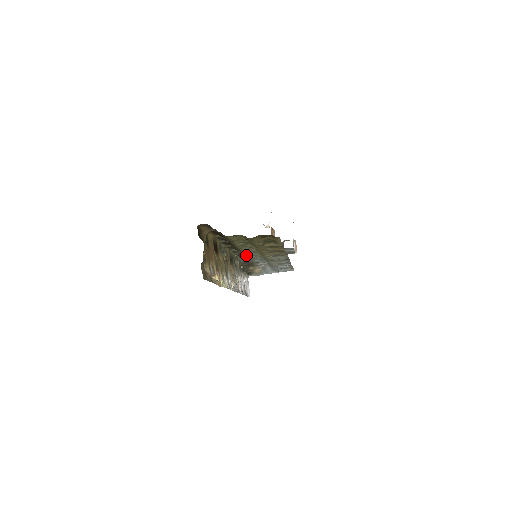
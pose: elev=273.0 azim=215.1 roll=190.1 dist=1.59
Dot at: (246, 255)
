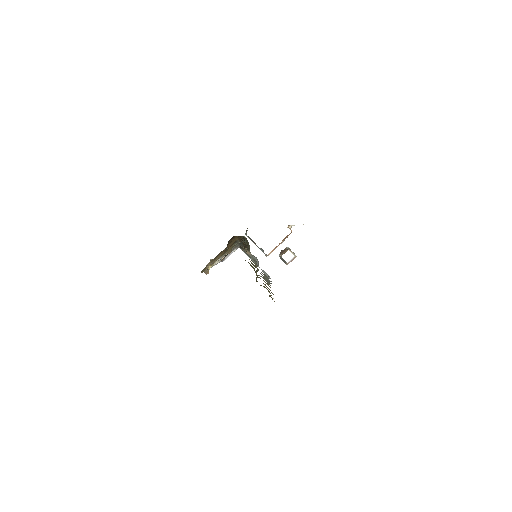
Dot at: occluded
